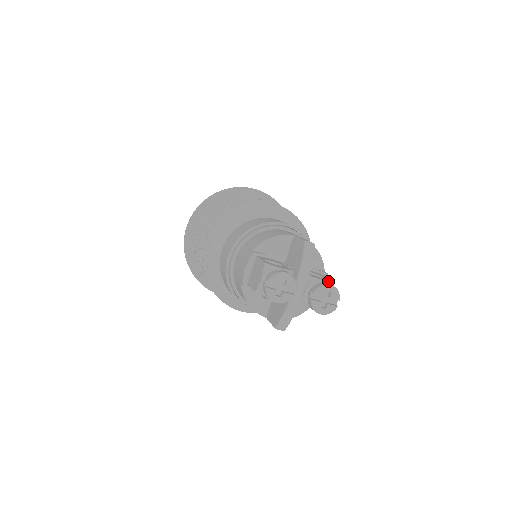
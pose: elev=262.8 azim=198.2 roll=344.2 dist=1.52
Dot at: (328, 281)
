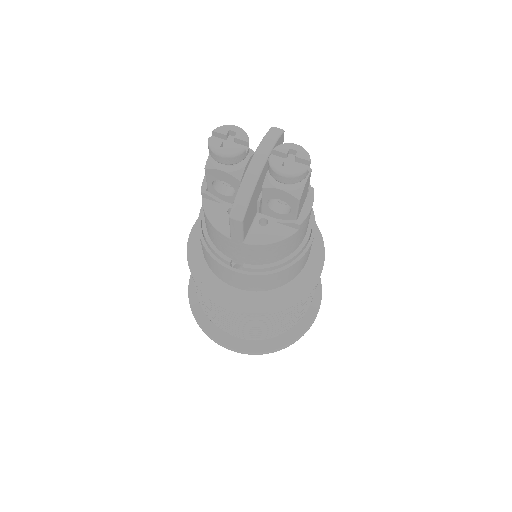
Dot at: occluded
